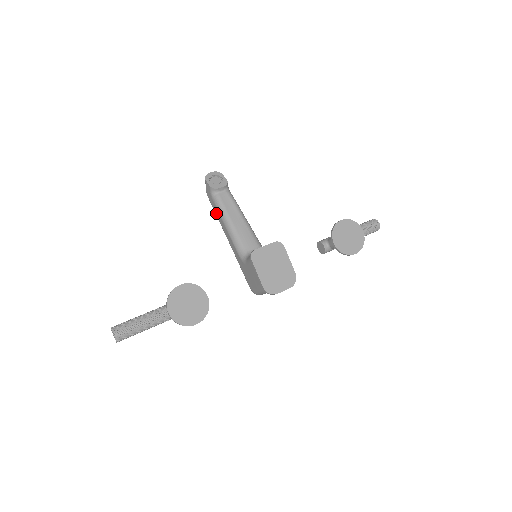
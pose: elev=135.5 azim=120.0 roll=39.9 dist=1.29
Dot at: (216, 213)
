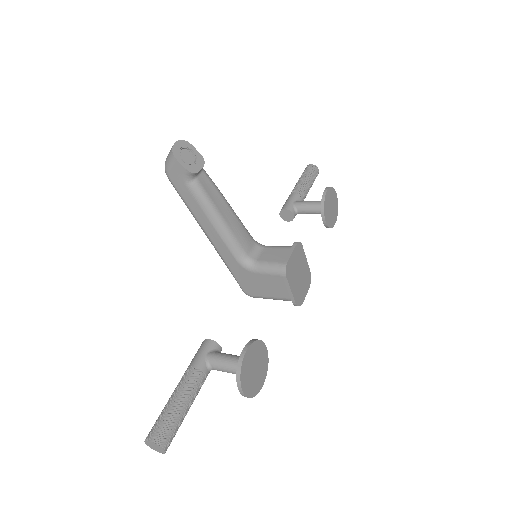
Dot at: (190, 205)
